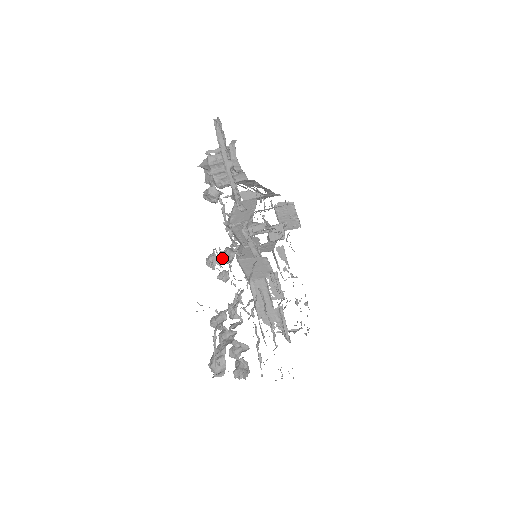
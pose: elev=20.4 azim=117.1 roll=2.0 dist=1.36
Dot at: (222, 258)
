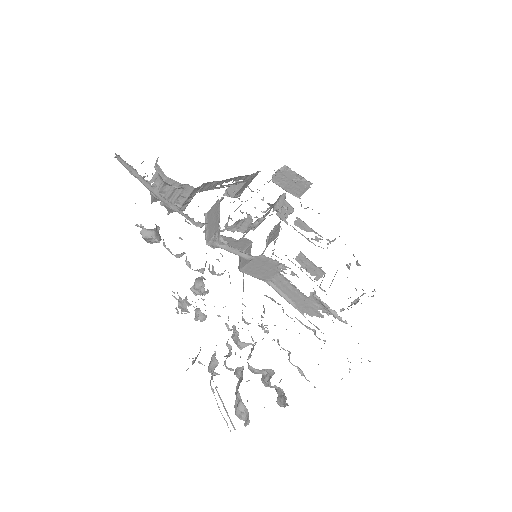
Dot at: (182, 300)
